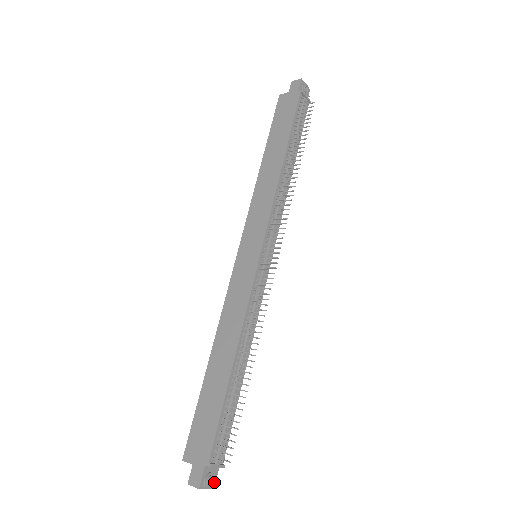
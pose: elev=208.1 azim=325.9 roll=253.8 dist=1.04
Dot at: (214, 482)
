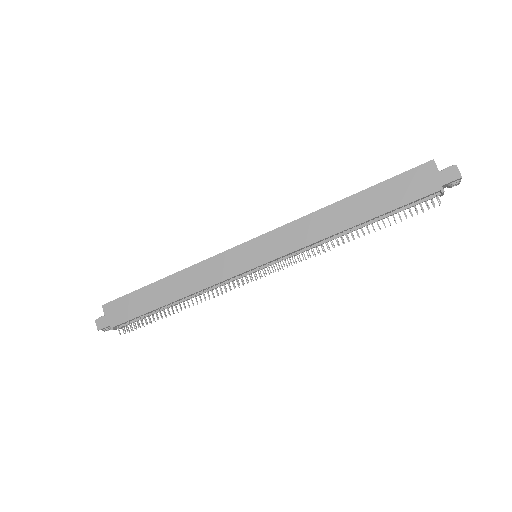
Dot at: occluded
